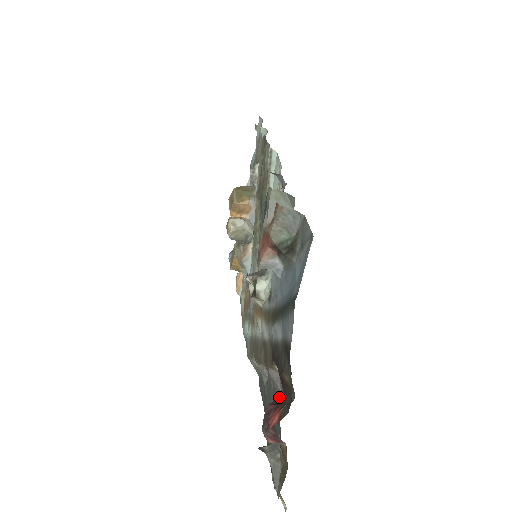
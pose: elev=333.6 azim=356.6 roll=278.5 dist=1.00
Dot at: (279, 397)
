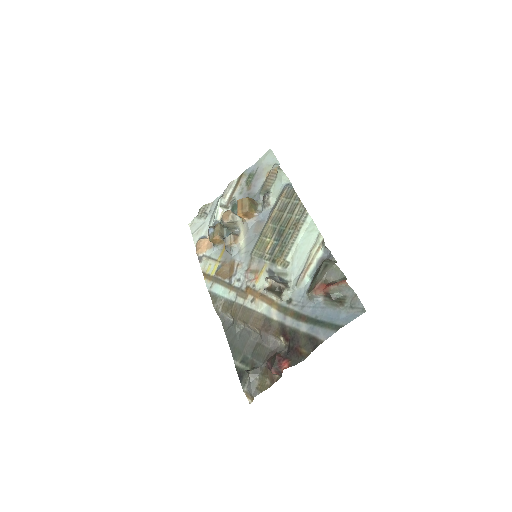
Dot at: (268, 349)
